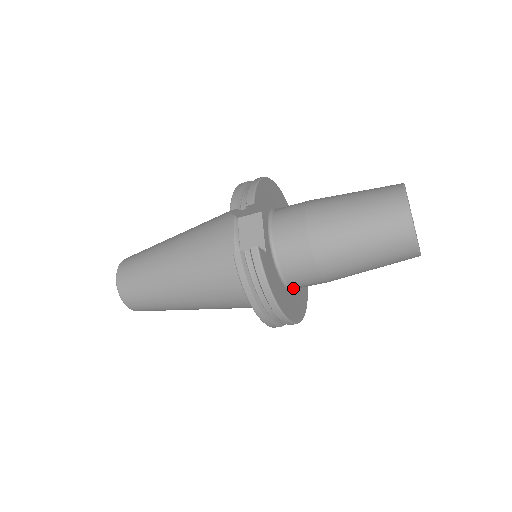
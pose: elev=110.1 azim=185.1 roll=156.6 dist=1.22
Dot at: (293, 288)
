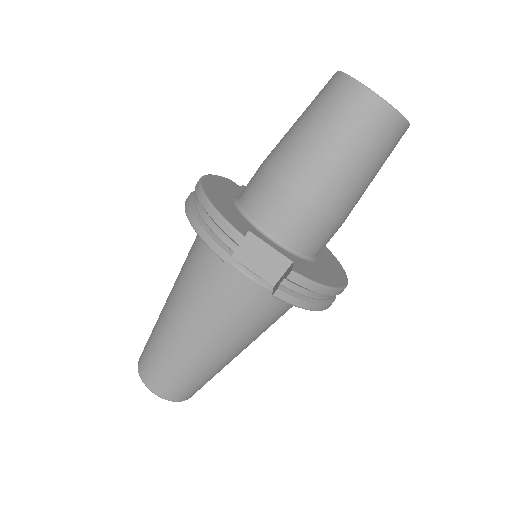
Dot at: occluded
